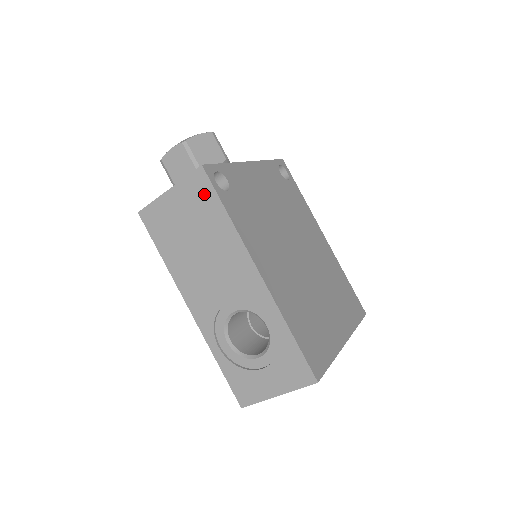
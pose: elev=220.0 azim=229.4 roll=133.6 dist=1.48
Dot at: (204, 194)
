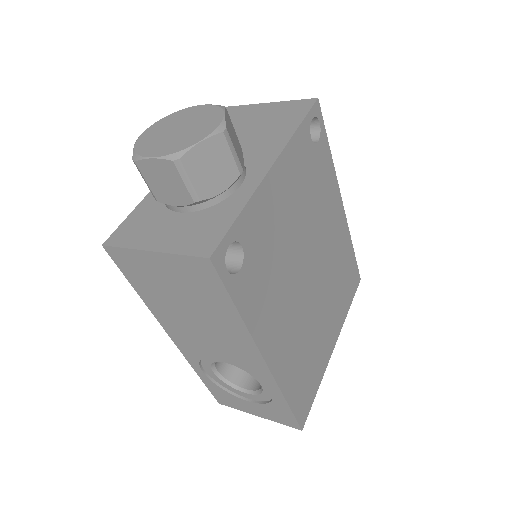
Dot at: (207, 282)
